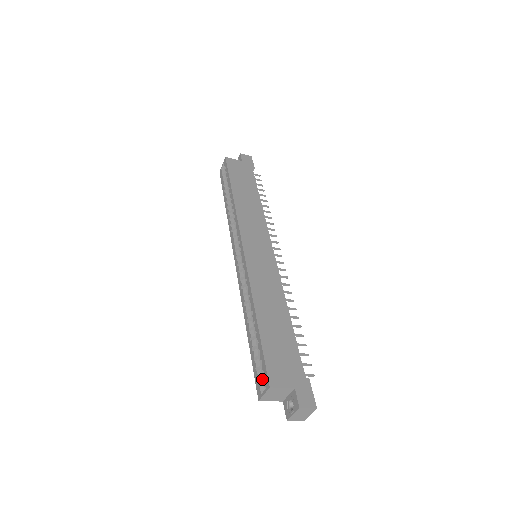
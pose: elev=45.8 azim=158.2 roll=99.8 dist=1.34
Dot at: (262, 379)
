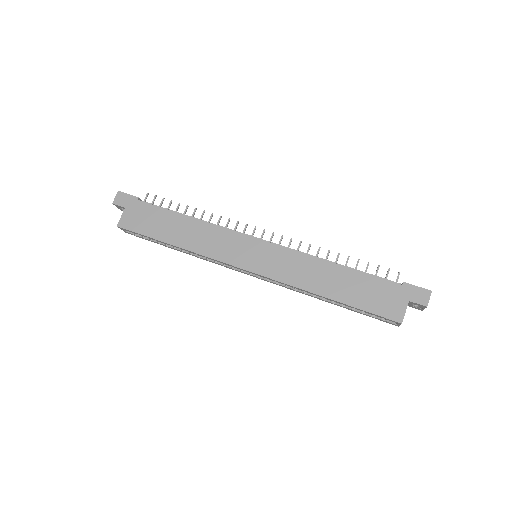
Dot at: occluded
